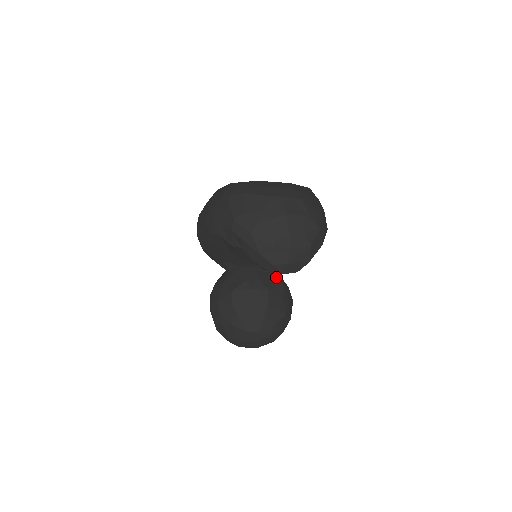
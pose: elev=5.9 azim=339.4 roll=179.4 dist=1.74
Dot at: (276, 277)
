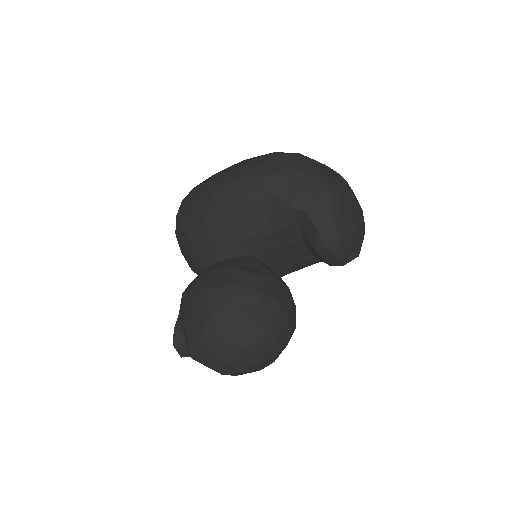
Dot at: occluded
